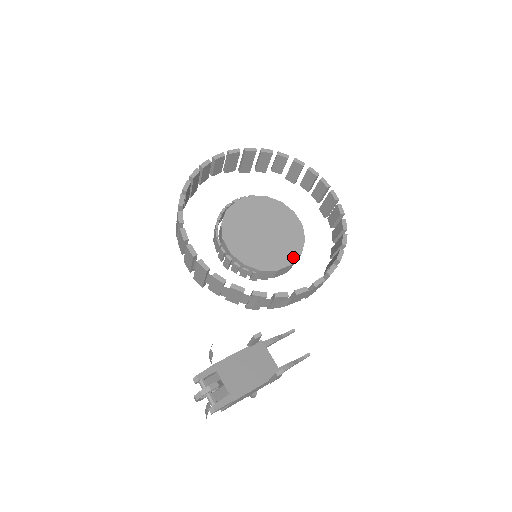
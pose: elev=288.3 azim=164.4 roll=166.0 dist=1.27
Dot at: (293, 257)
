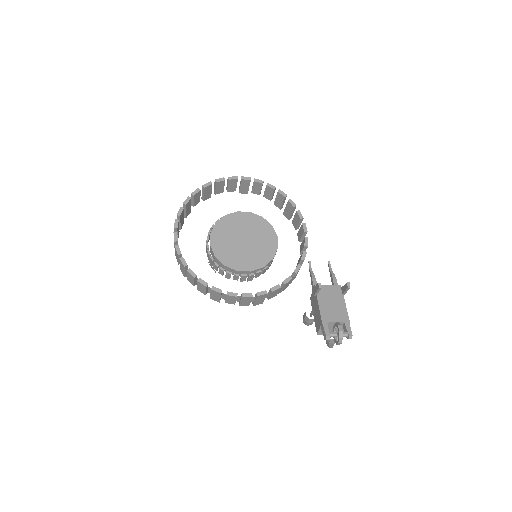
Dot at: (272, 233)
